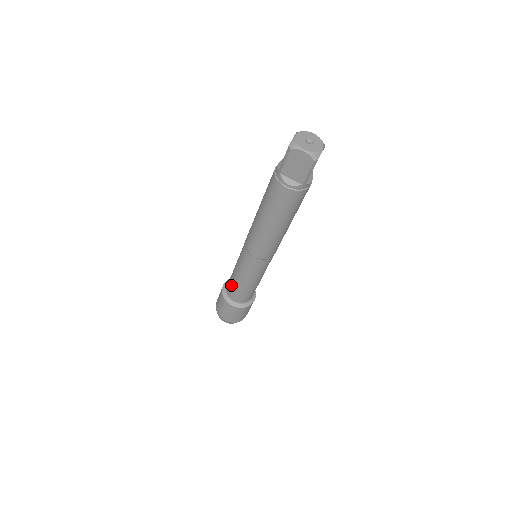
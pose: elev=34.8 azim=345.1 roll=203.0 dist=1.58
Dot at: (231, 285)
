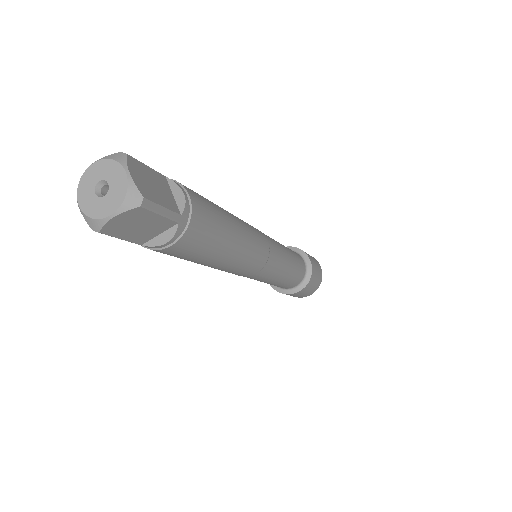
Dot at: occluded
